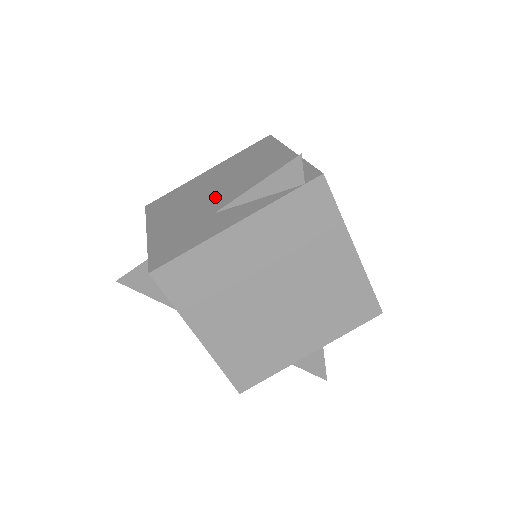
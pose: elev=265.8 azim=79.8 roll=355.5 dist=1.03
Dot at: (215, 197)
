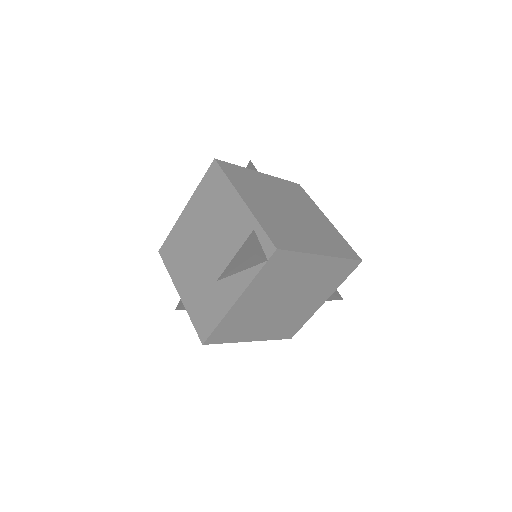
Dot at: (208, 257)
